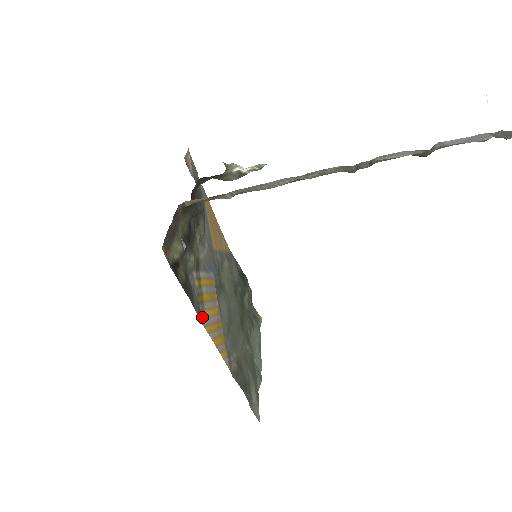
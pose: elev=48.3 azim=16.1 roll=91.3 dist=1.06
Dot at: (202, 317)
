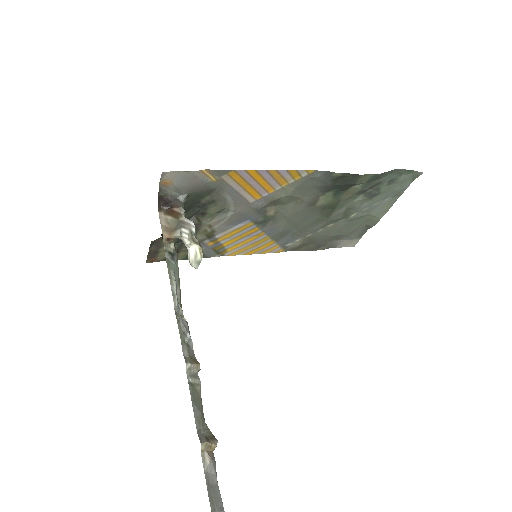
Dot at: (223, 253)
